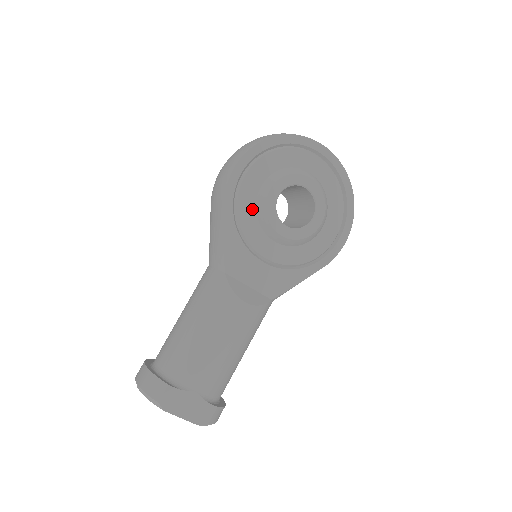
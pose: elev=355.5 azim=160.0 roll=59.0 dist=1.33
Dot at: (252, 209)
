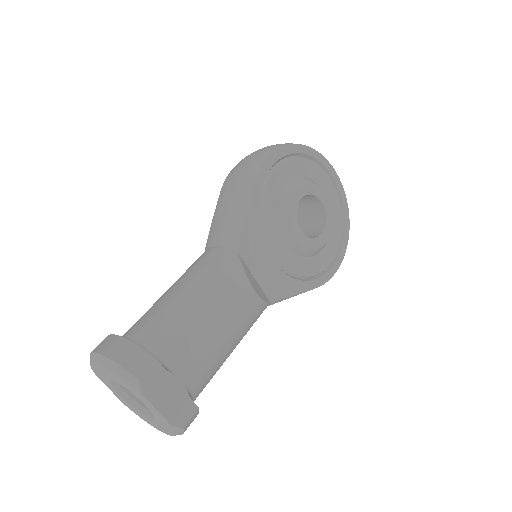
Dot at: (276, 201)
